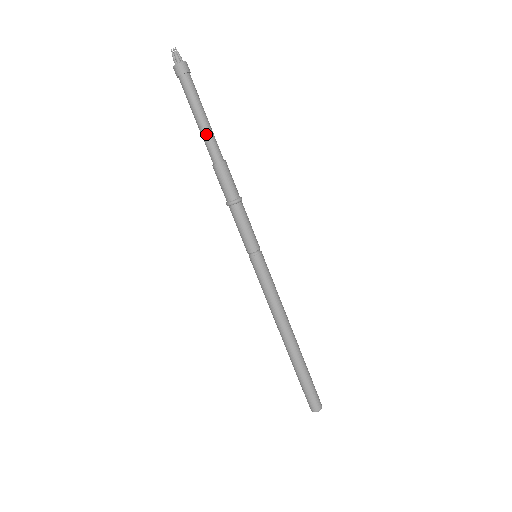
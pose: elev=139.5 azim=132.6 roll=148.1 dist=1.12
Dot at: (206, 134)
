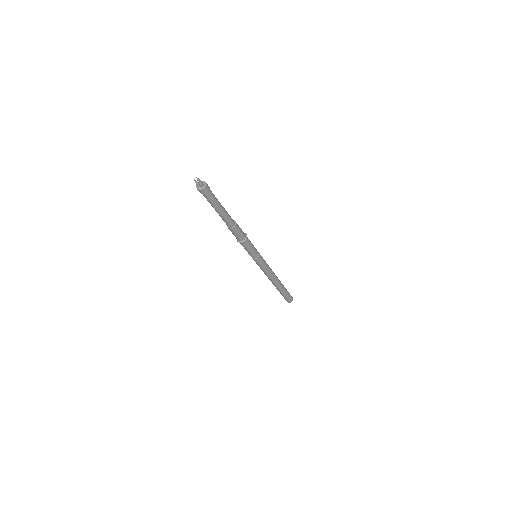
Dot at: (225, 216)
